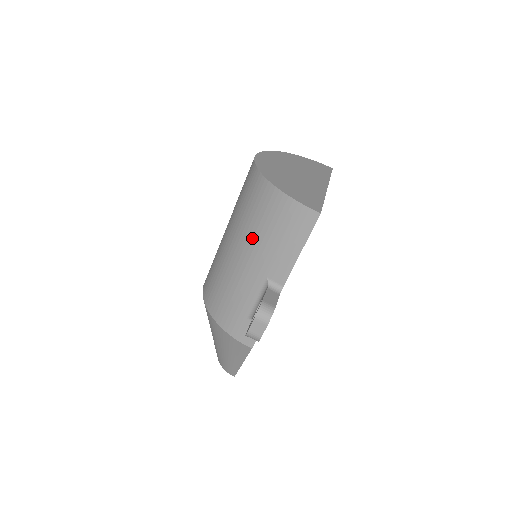
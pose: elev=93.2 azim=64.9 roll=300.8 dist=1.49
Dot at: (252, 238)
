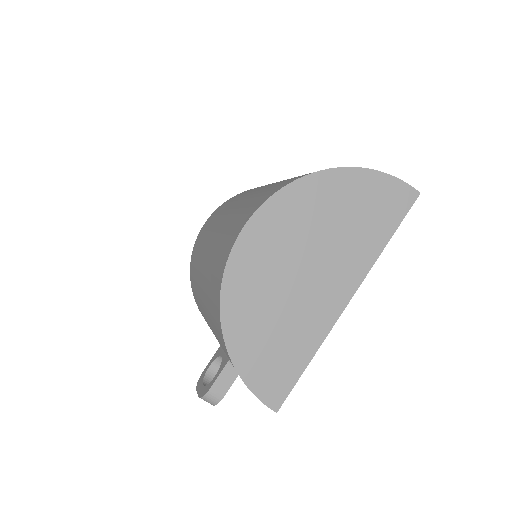
Dot at: (213, 329)
